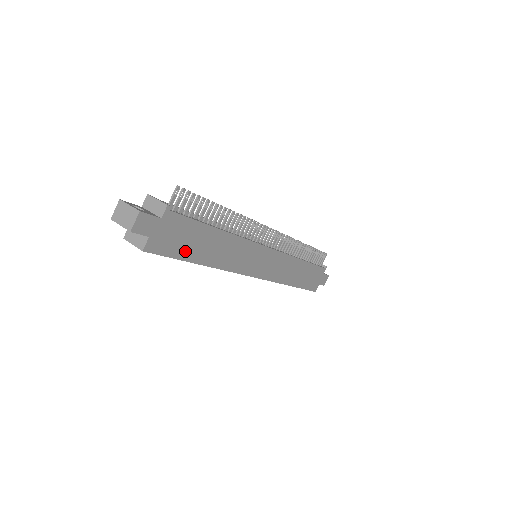
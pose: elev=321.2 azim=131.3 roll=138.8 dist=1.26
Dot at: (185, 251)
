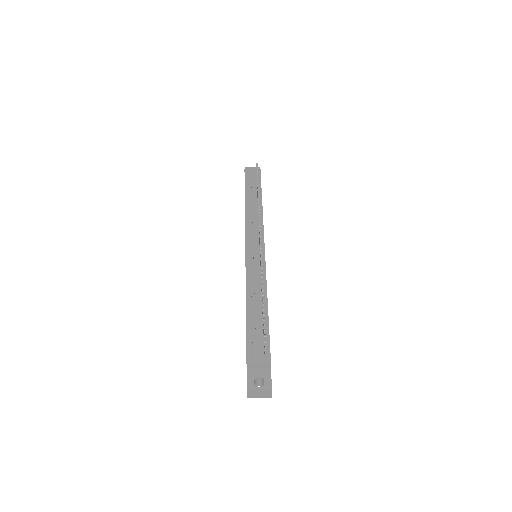
Dot at: occluded
